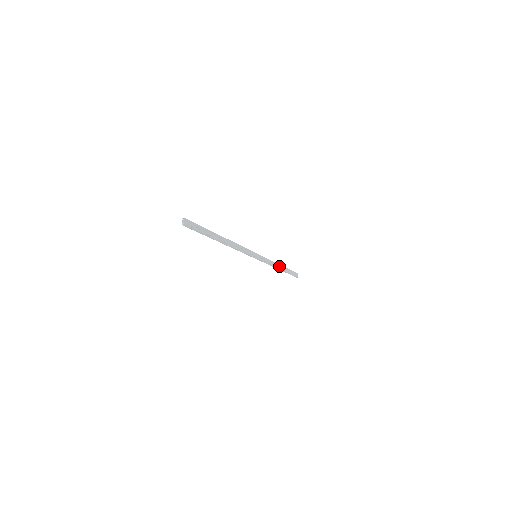
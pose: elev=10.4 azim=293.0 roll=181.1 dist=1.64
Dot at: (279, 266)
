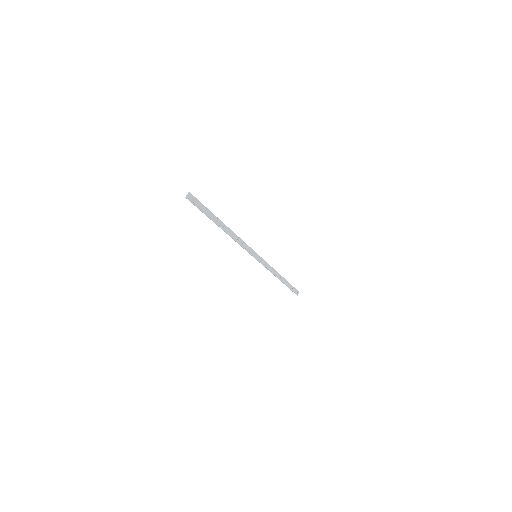
Dot at: (279, 276)
